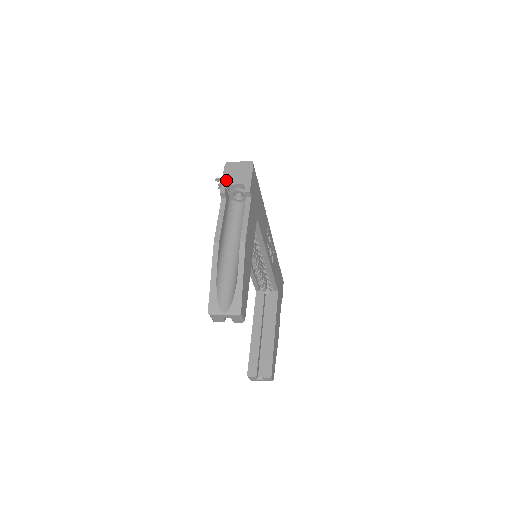
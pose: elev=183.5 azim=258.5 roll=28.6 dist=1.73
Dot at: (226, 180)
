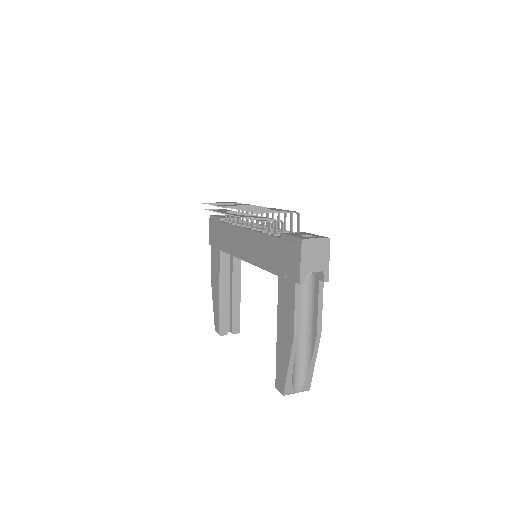
Dot at: (305, 266)
